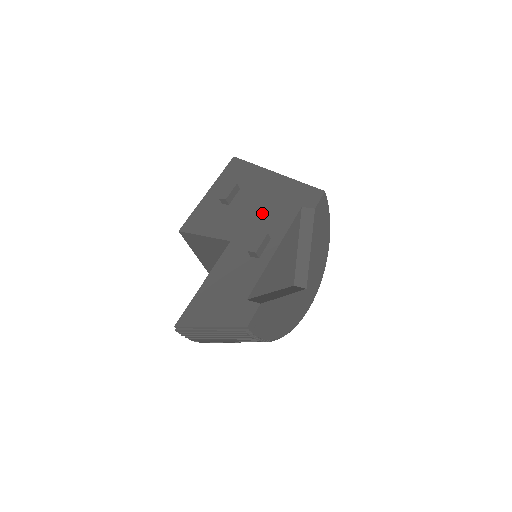
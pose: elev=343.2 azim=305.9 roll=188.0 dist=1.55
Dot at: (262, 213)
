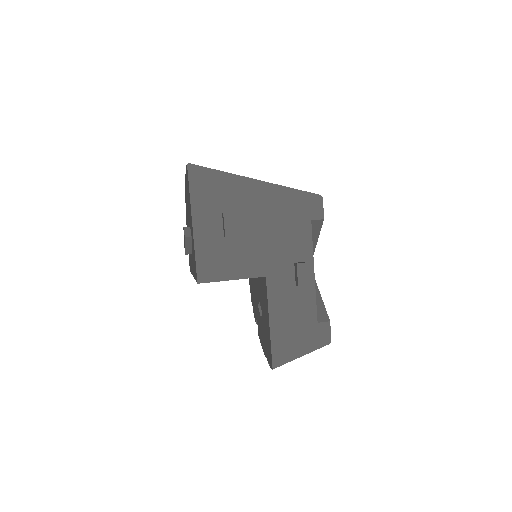
Dot at: (277, 237)
